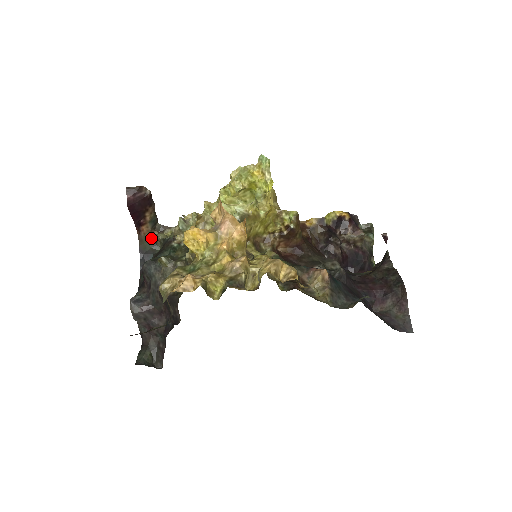
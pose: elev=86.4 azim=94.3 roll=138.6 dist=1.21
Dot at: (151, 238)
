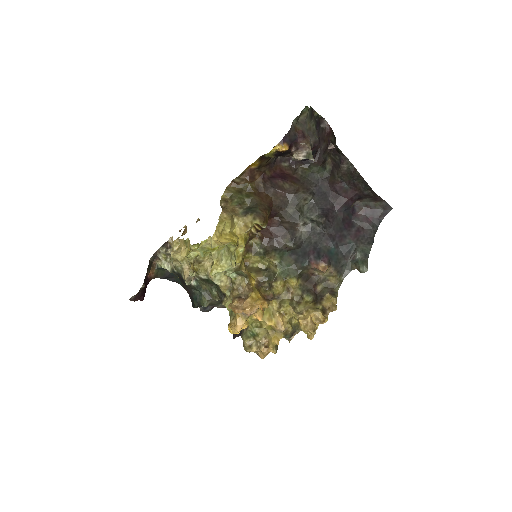
Dot at: (158, 269)
